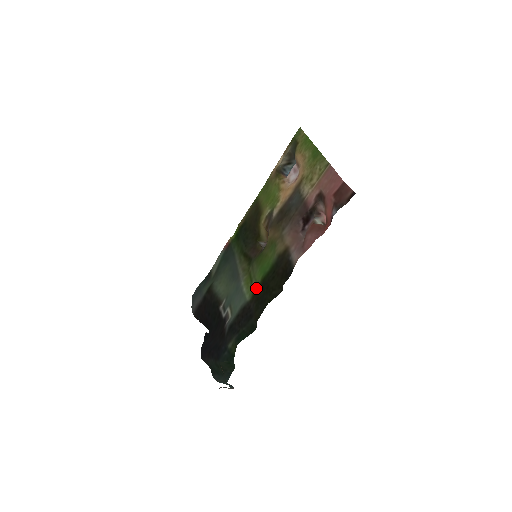
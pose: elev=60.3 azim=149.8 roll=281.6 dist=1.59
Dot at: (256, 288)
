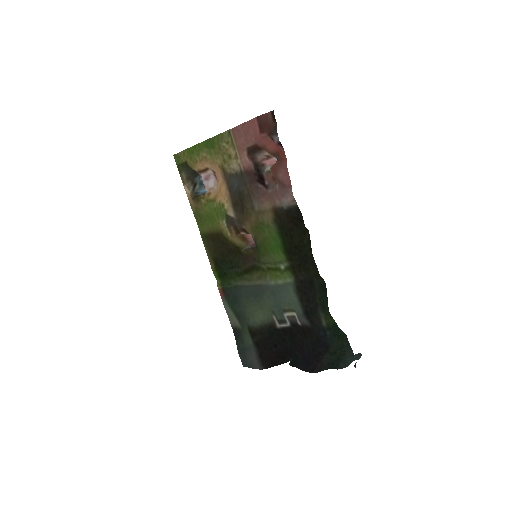
Dot at: (288, 264)
